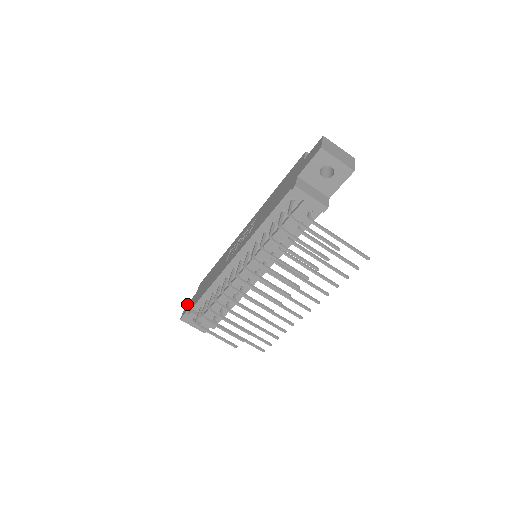
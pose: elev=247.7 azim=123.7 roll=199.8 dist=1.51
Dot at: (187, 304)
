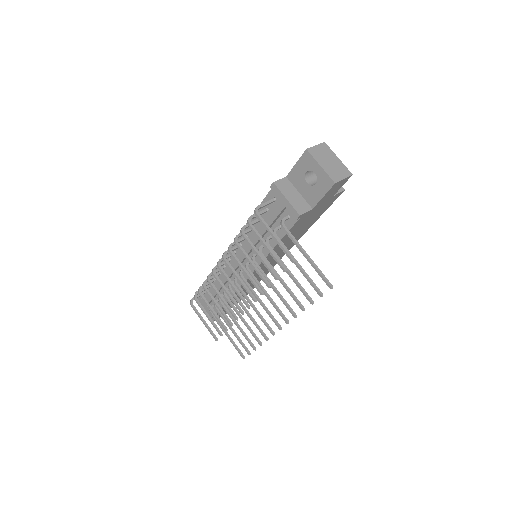
Dot at: occluded
